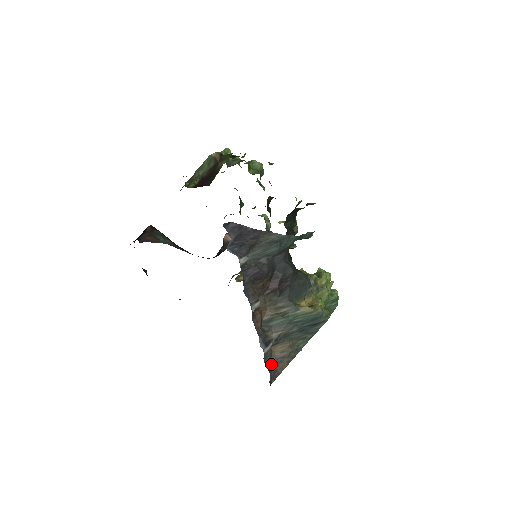
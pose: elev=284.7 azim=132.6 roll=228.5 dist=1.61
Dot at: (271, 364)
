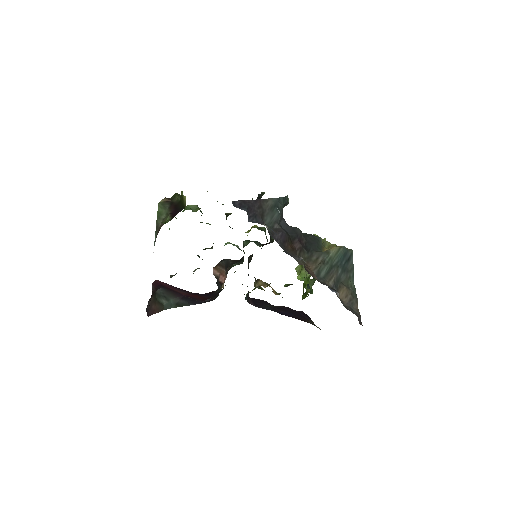
Dot at: (348, 309)
